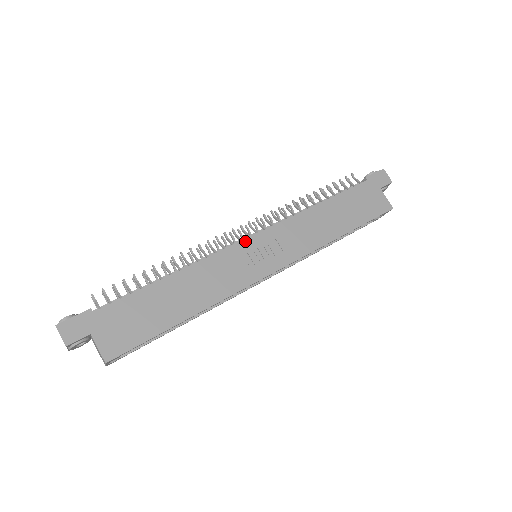
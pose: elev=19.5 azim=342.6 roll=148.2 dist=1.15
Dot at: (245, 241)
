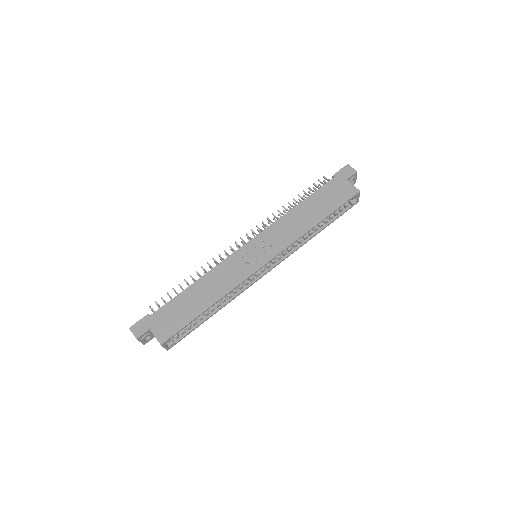
Dot at: (243, 247)
